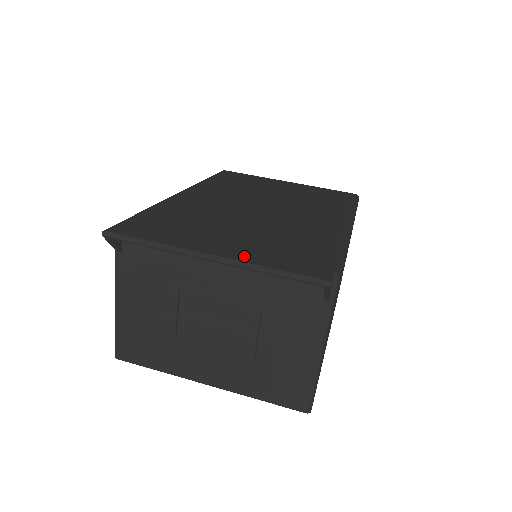
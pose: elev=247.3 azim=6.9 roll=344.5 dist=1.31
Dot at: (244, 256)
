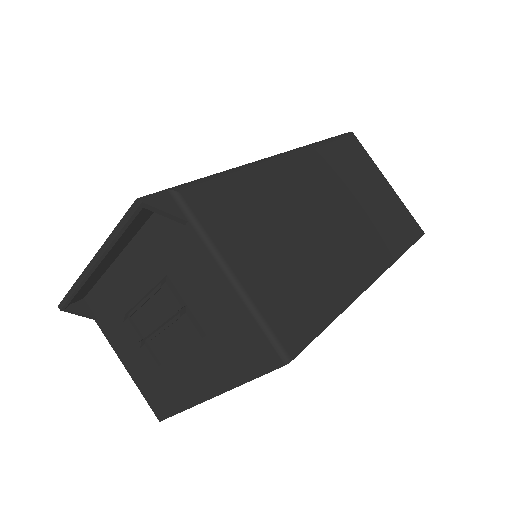
Dot at: occluded
